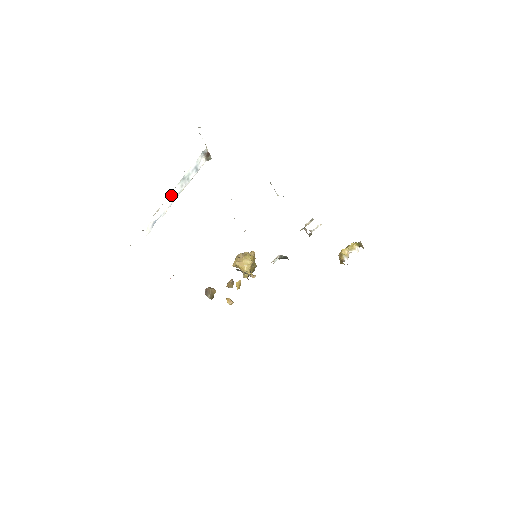
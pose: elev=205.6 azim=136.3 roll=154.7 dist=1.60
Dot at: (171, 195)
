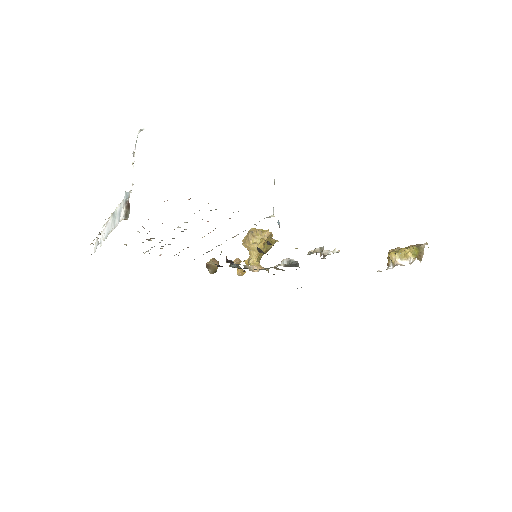
Dot at: (107, 224)
